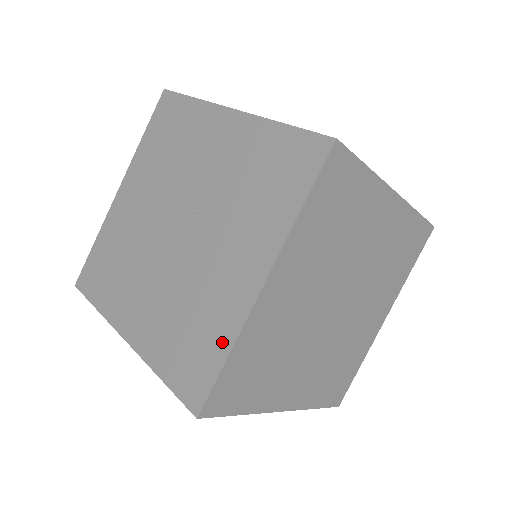
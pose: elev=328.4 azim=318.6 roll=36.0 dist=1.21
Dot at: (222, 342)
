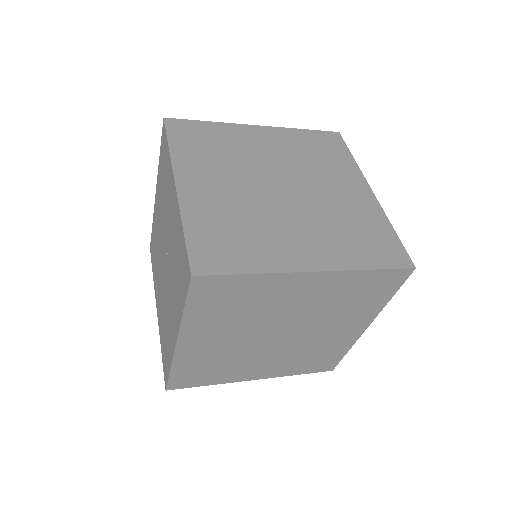
Dot at: (169, 359)
